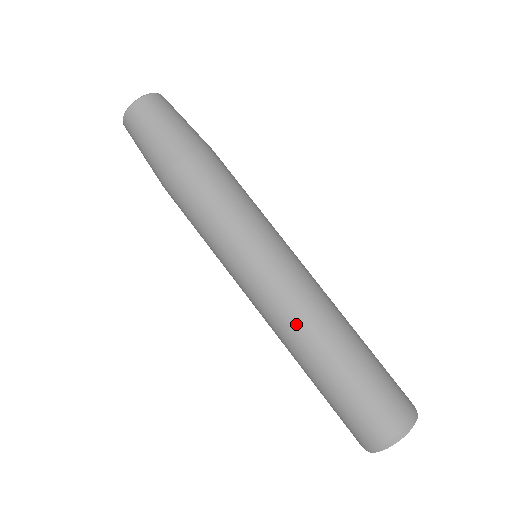
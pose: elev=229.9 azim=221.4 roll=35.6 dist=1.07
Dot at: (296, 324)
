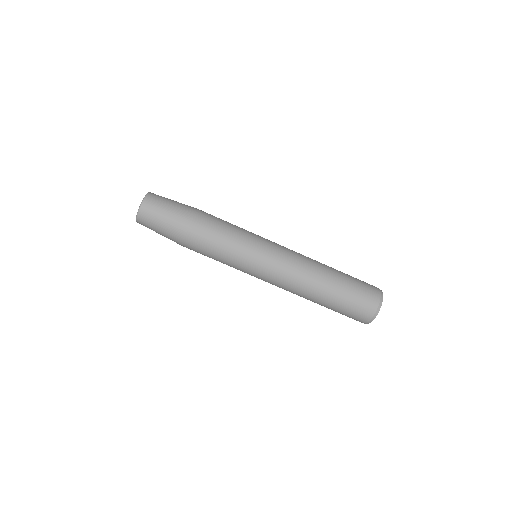
Dot at: occluded
